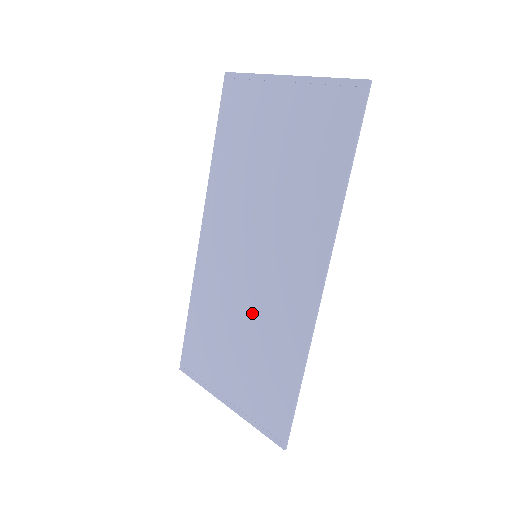
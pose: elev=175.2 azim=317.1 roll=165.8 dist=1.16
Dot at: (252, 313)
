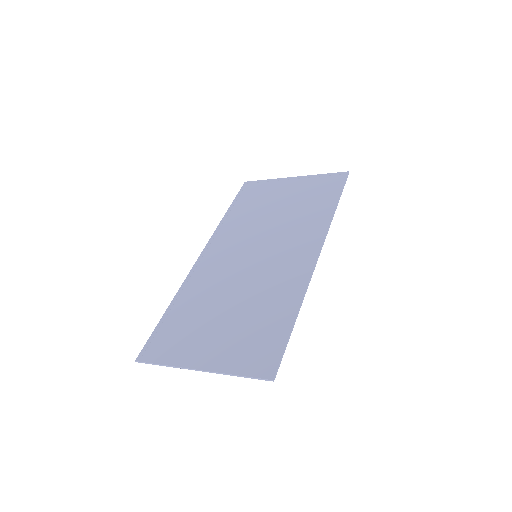
Dot at: (247, 288)
